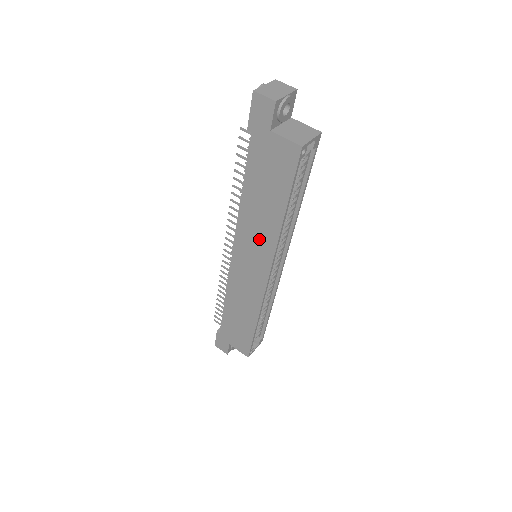
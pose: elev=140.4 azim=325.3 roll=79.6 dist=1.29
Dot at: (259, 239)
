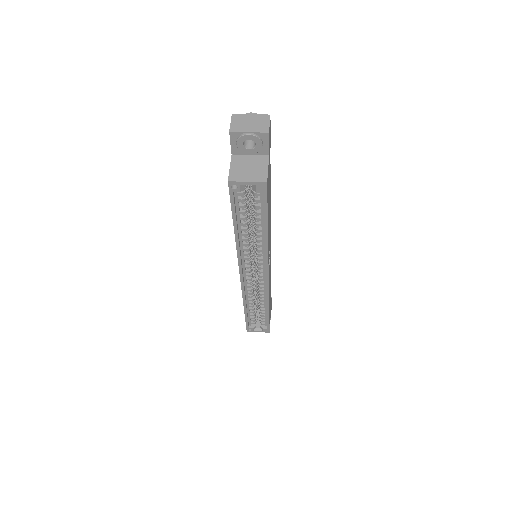
Dot at: occluded
